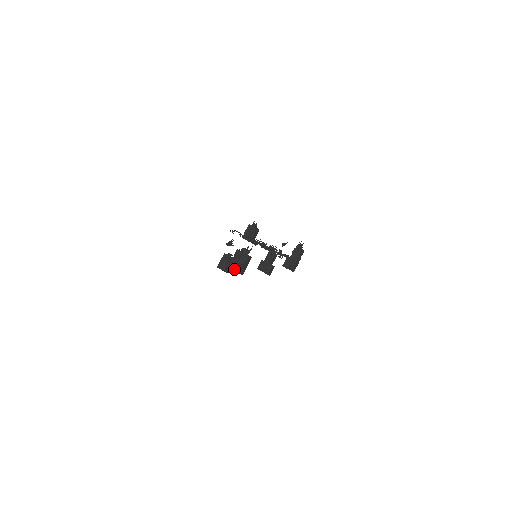
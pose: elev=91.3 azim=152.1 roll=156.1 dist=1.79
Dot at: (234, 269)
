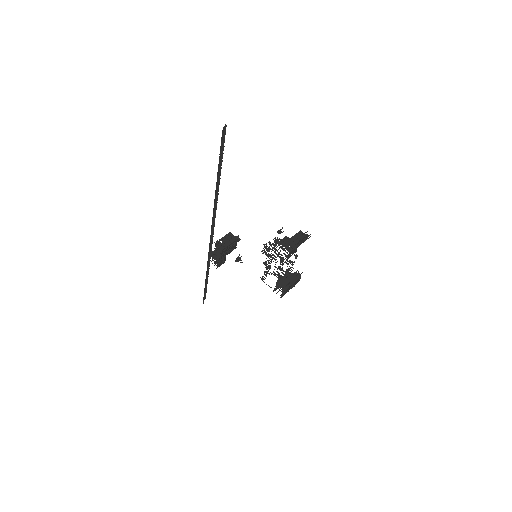
Dot at: (216, 247)
